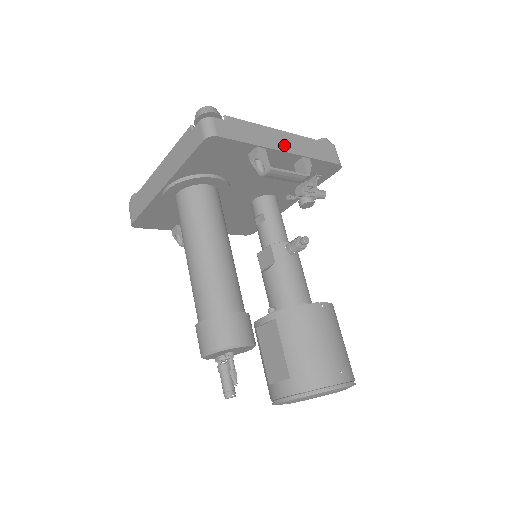
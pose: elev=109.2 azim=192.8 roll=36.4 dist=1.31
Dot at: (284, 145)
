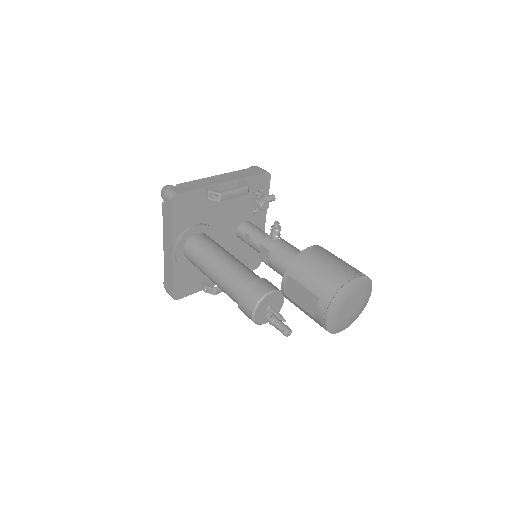
Dot at: (222, 180)
